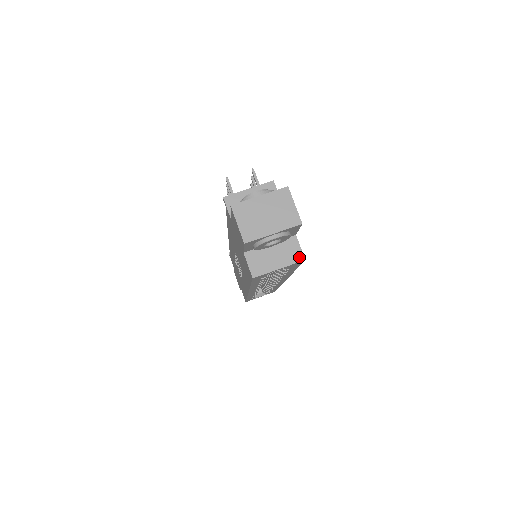
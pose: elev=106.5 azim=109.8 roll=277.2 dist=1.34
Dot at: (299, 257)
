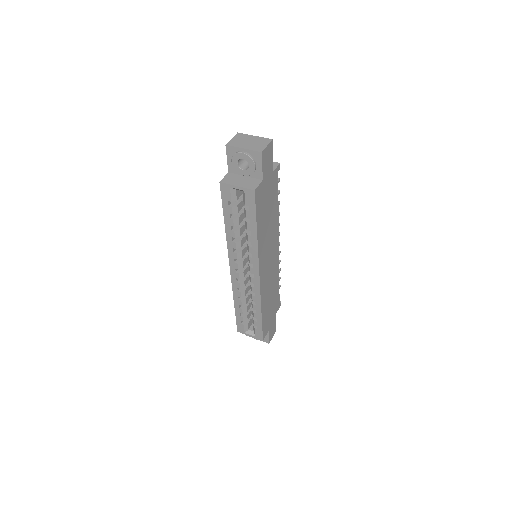
Dot at: (253, 188)
